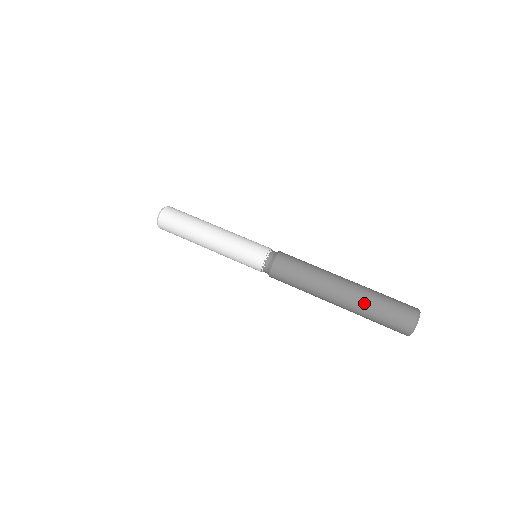
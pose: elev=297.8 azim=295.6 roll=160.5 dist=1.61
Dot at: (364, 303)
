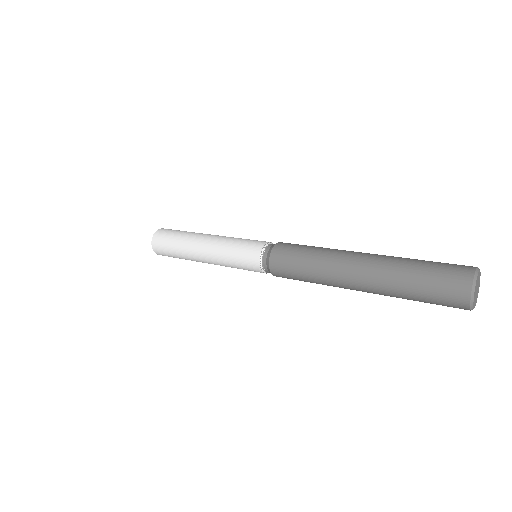
Dot at: (390, 277)
